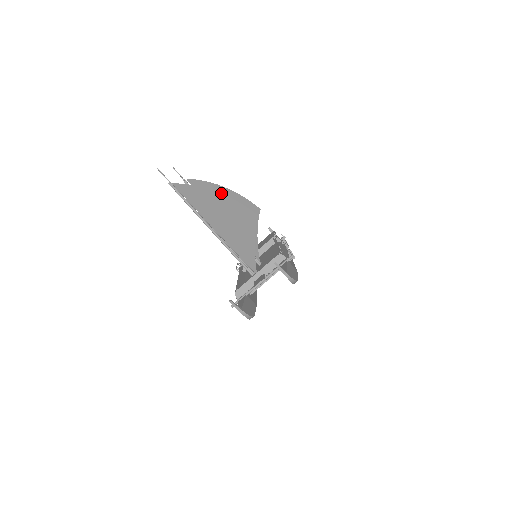
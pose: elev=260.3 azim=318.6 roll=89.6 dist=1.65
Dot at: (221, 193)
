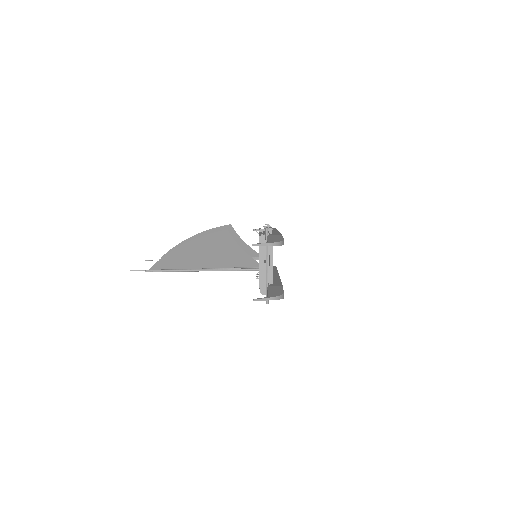
Dot at: occluded
